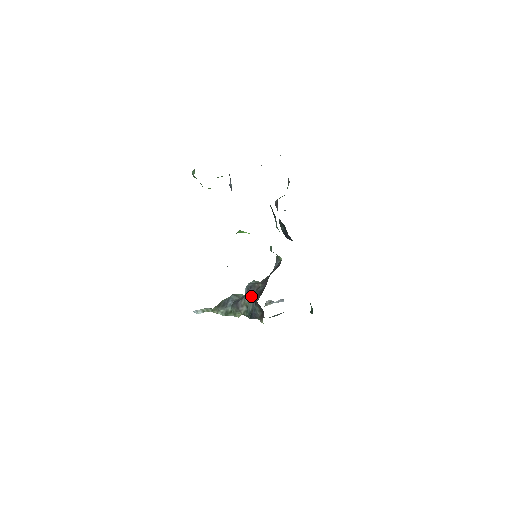
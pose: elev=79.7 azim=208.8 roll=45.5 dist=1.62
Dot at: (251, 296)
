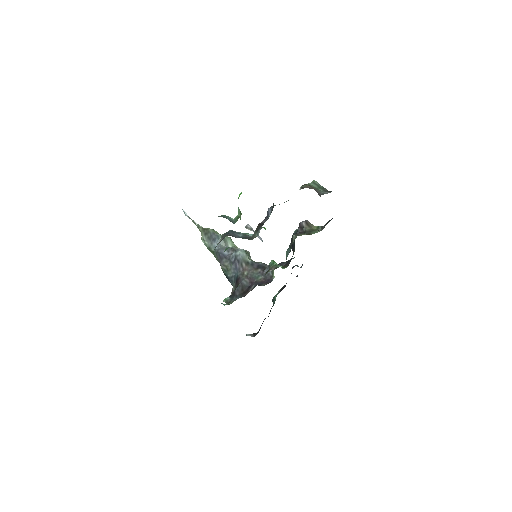
Dot at: (235, 270)
